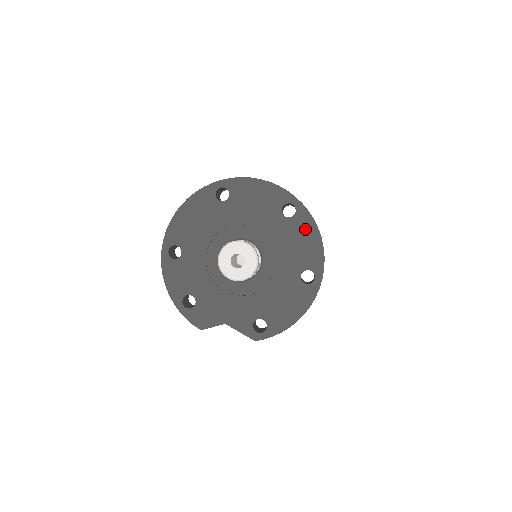
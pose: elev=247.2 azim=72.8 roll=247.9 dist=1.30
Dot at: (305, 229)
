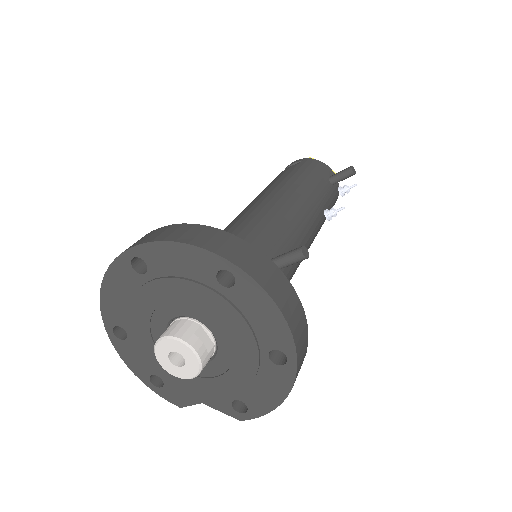
Dot at: (255, 301)
